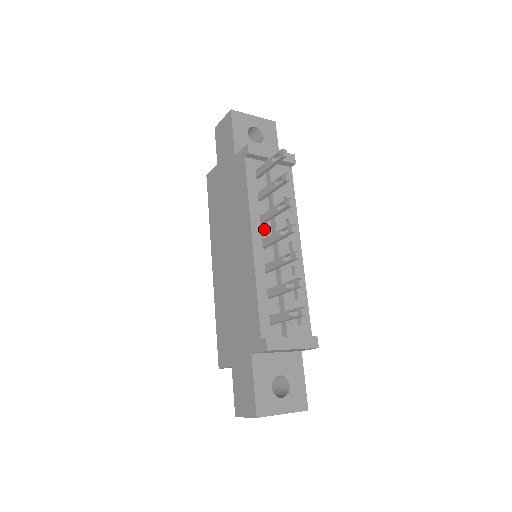
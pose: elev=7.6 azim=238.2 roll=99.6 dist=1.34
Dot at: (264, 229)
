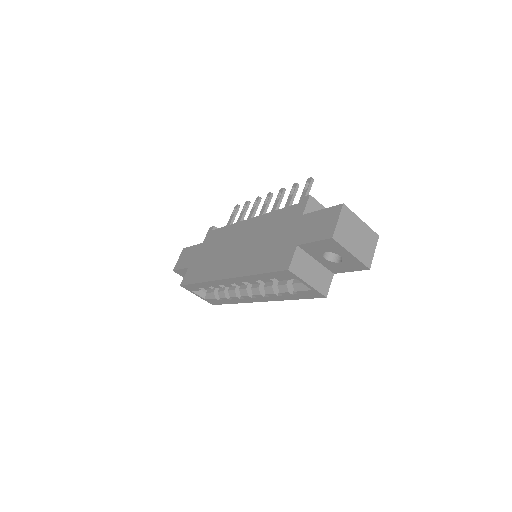
Dot at: occluded
